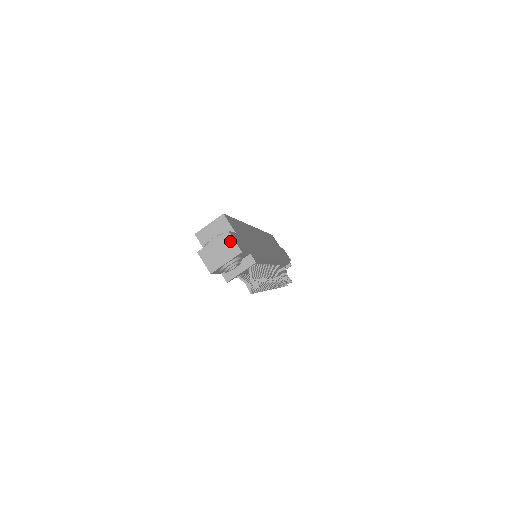
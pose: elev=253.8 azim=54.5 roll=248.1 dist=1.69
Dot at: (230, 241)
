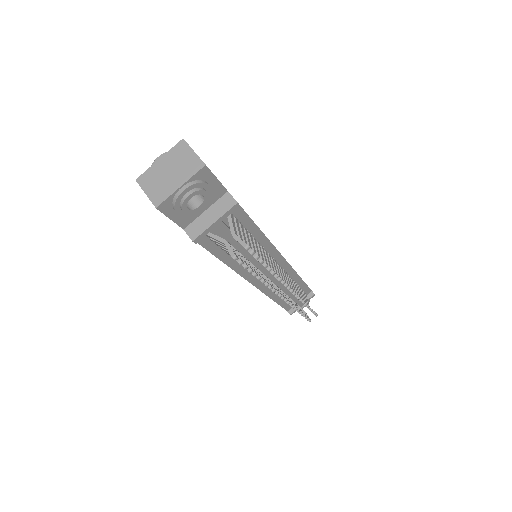
Dot at: (186, 152)
